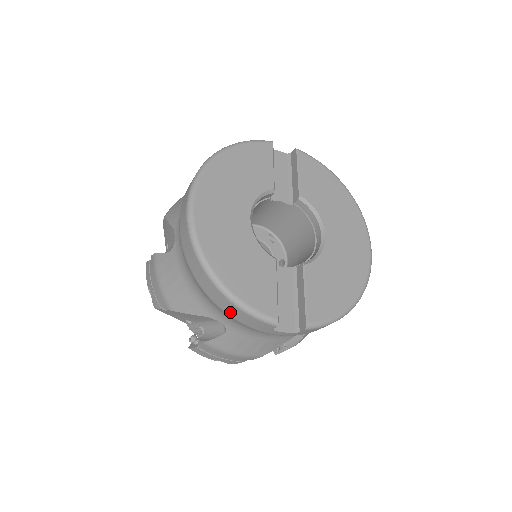
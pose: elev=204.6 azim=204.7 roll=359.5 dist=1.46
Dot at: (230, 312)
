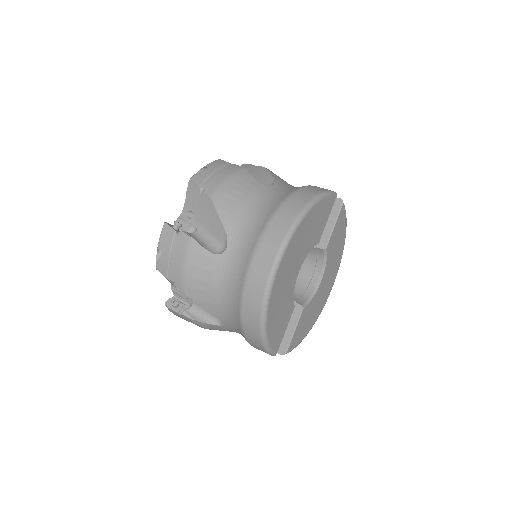
Dot at: (250, 339)
